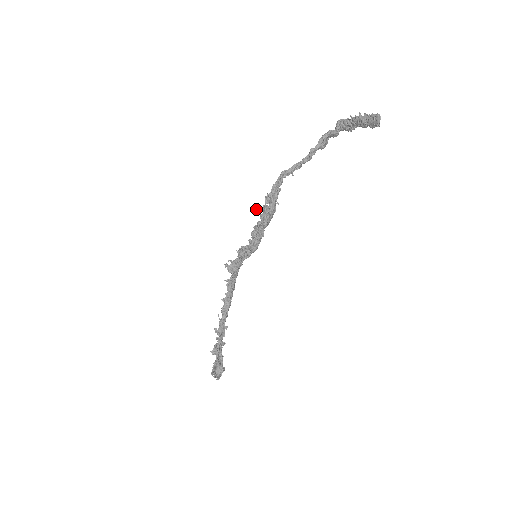
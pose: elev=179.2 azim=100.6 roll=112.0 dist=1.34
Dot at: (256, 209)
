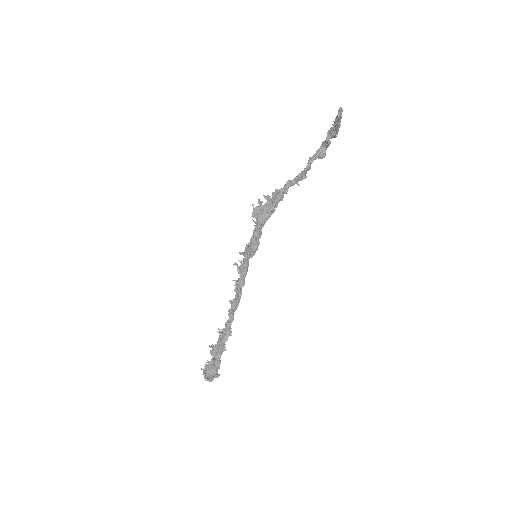
Dot at: (252, 204)
